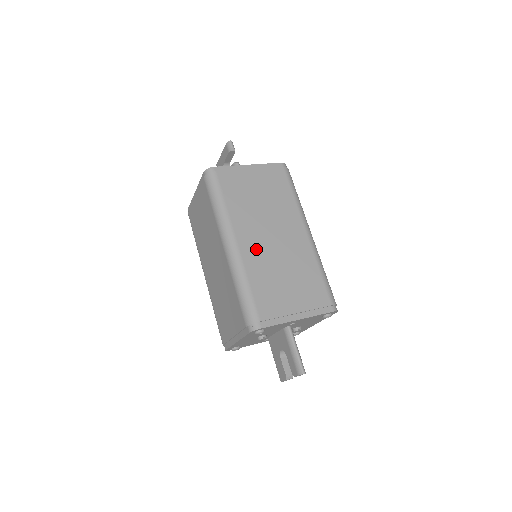
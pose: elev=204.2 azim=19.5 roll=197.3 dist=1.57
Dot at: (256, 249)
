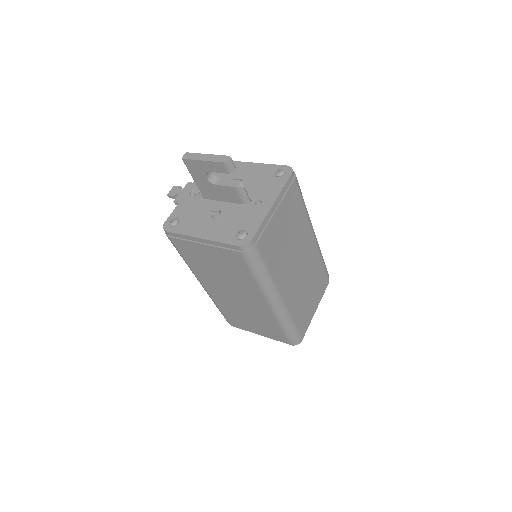
Dot at: (292, 289)
